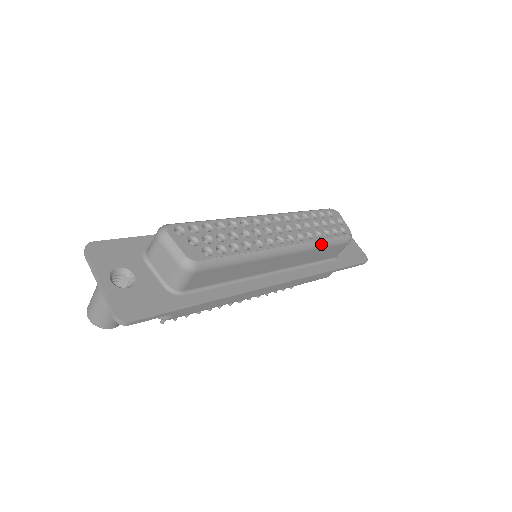
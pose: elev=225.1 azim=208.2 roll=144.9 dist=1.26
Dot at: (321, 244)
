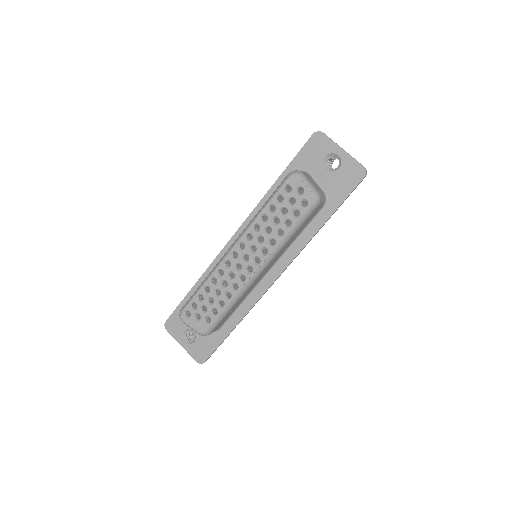
Dot at: (287, 239)
